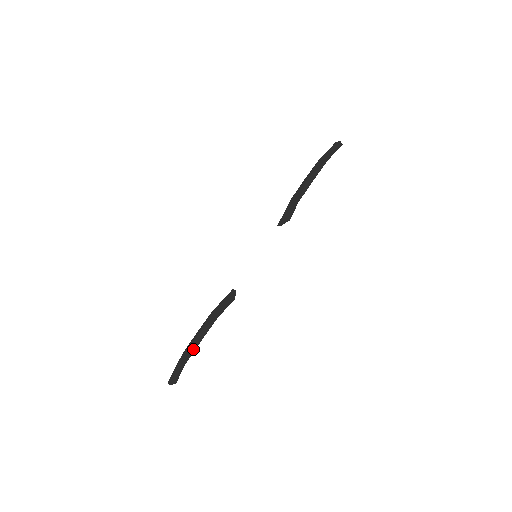
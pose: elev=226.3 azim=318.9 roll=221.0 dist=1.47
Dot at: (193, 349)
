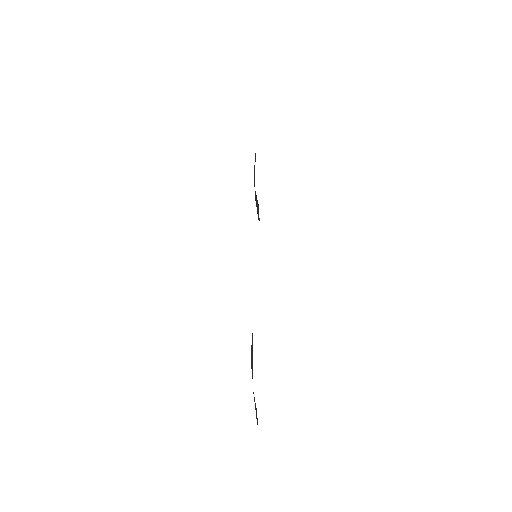
Dot at: (251, 368)
